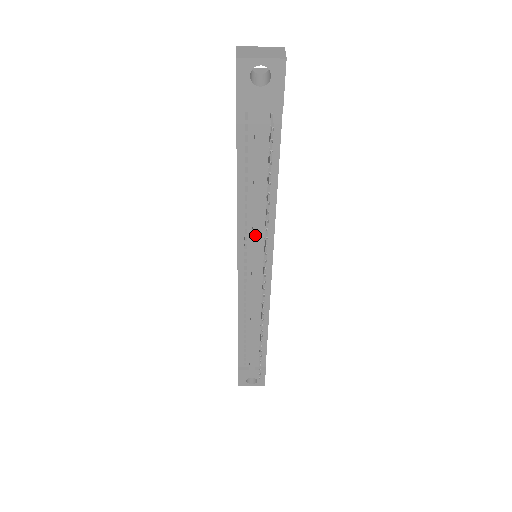
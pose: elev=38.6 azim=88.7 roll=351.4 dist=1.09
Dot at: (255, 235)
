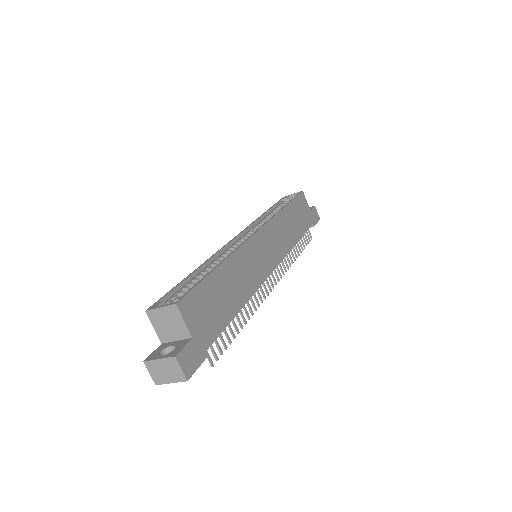
Dot at: occluded
